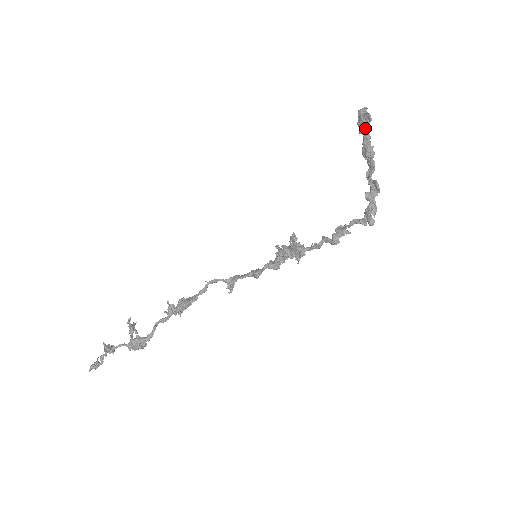
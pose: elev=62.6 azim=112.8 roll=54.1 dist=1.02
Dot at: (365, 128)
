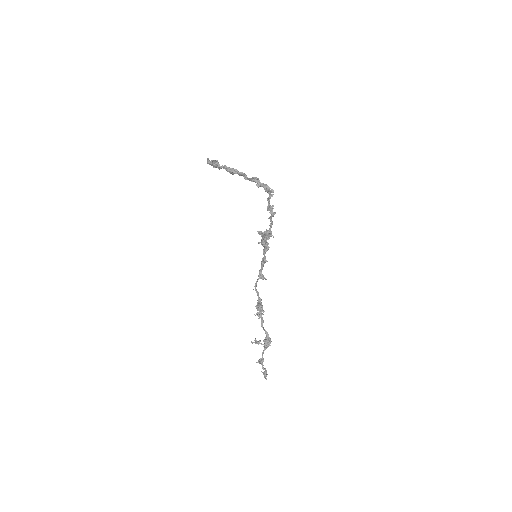
Dot at: (219, 165)
